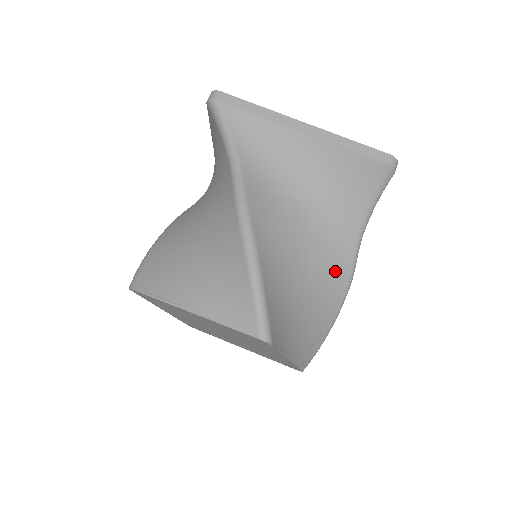
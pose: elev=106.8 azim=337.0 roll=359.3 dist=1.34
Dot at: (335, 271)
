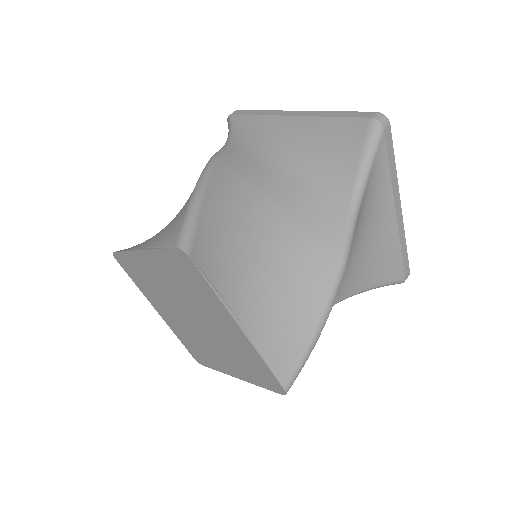
Dot at: (319, 241)
